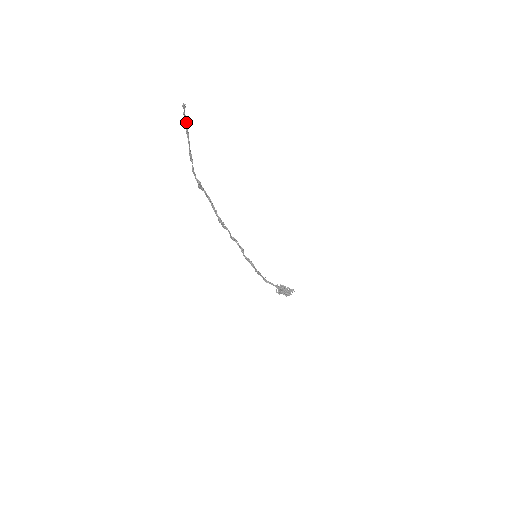
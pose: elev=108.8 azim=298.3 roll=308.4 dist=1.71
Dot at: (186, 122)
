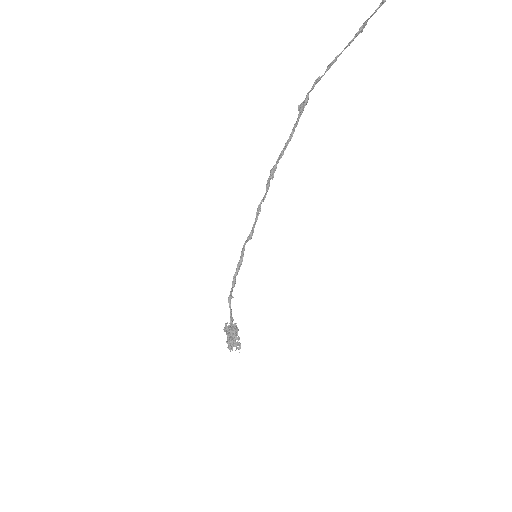
Dot at: (378, 8)
